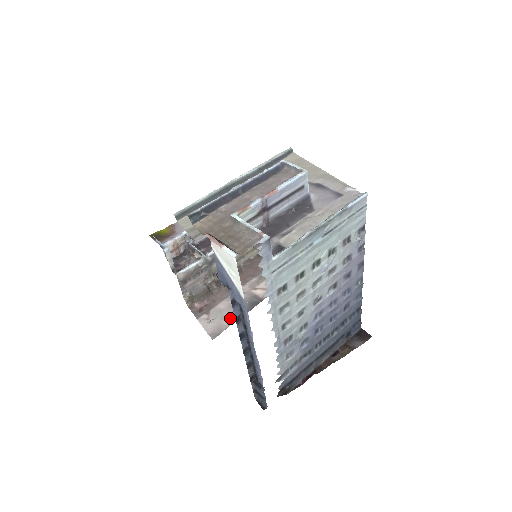
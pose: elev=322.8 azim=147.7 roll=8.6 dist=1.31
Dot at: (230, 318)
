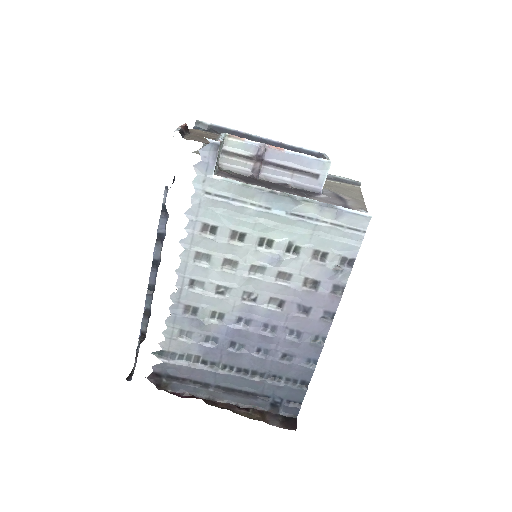
Dot at: occluded
